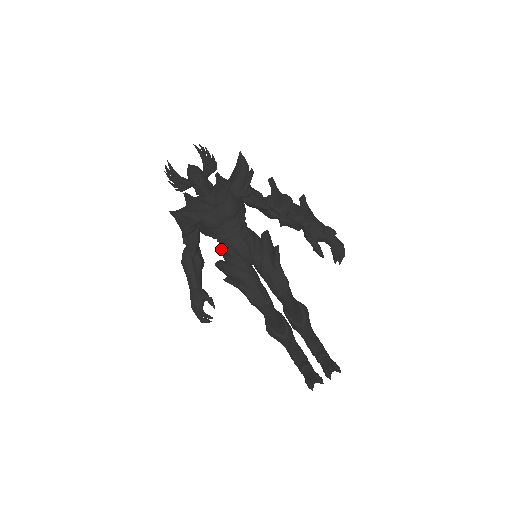
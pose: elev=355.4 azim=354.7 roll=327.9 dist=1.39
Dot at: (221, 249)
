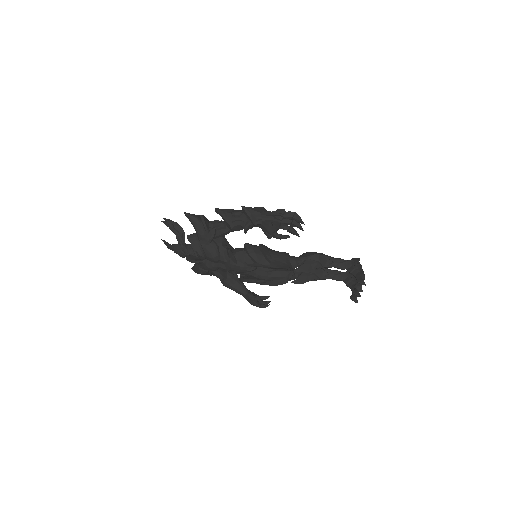
Dot at: occluded
